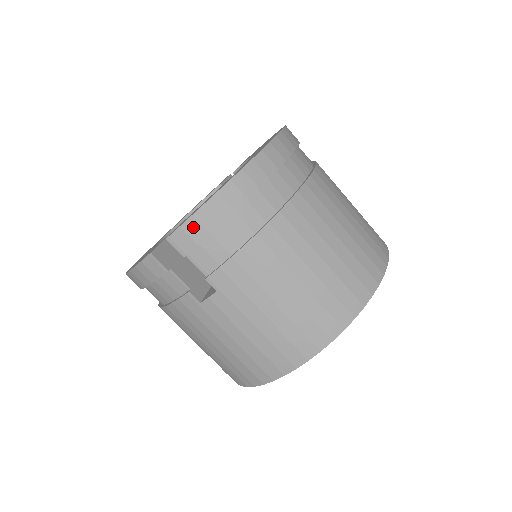
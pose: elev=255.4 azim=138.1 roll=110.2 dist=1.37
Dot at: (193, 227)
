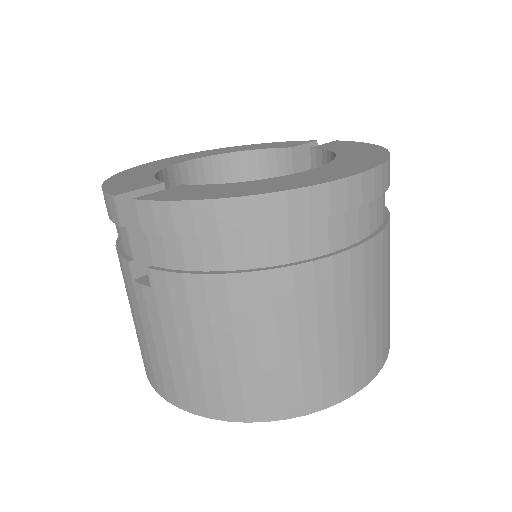
Dot at: (163, 213)
